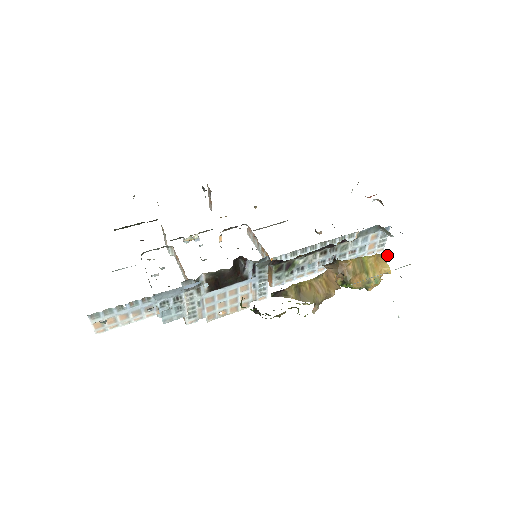
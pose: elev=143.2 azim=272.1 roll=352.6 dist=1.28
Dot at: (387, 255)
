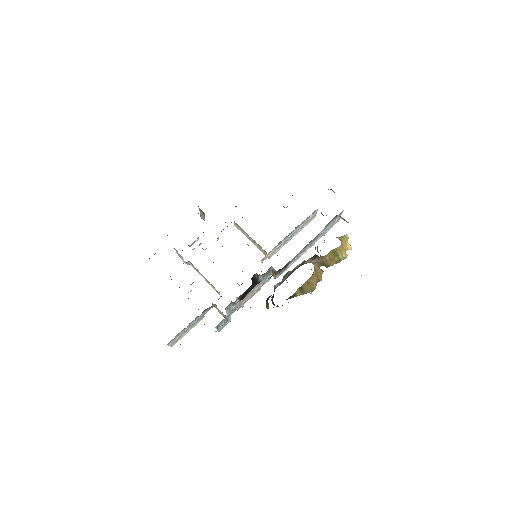
Dot at: (347, 236)
